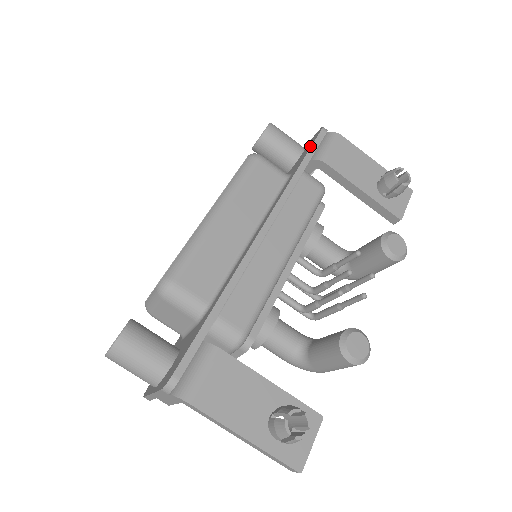
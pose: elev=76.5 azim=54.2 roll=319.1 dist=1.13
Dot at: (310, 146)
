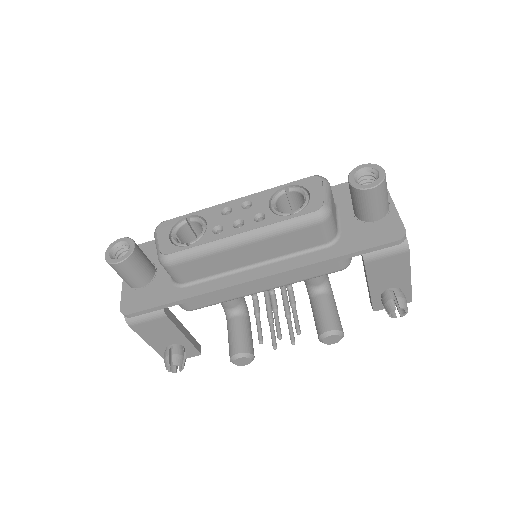
Dot at: (371, 244)
